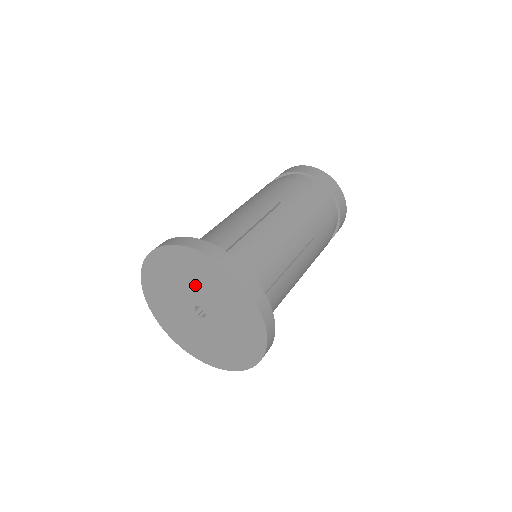
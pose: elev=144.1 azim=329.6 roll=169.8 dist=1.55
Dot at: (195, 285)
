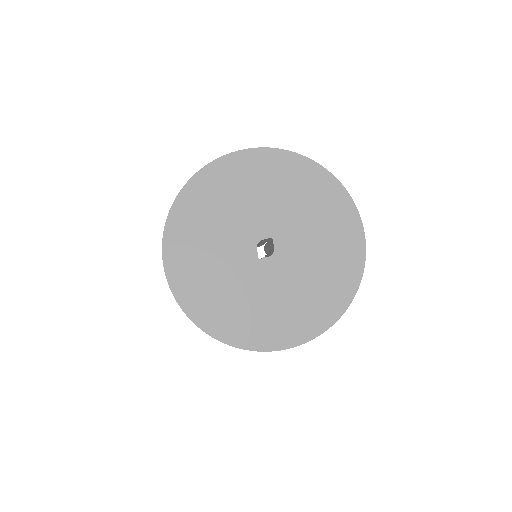
Dot at: (278, 206)
